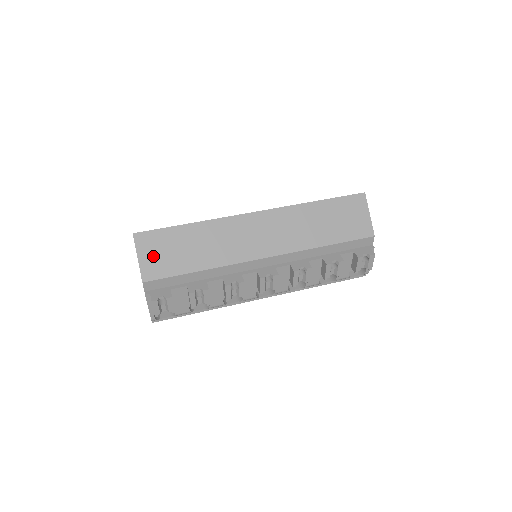
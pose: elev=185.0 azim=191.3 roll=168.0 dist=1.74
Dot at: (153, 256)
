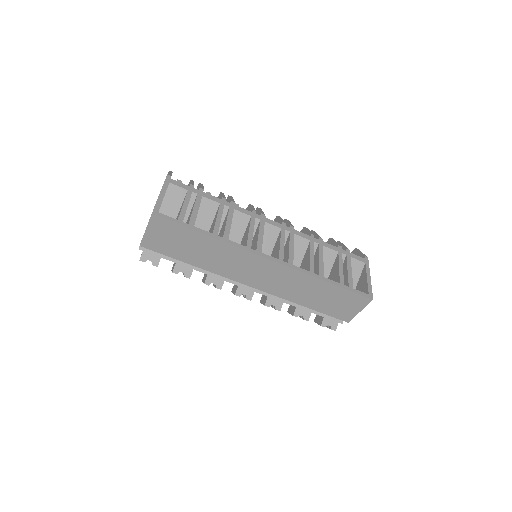
Dot at: (159, 236)
